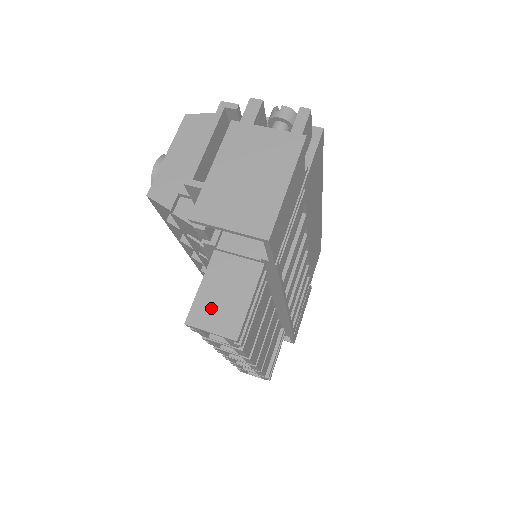
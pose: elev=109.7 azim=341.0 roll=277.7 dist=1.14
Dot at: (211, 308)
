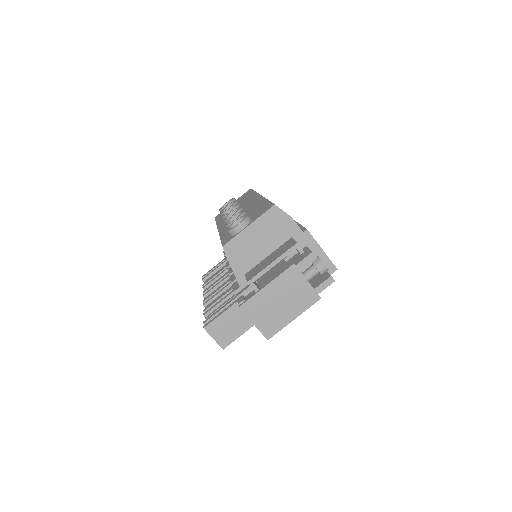
Dot at: (220, 328)
